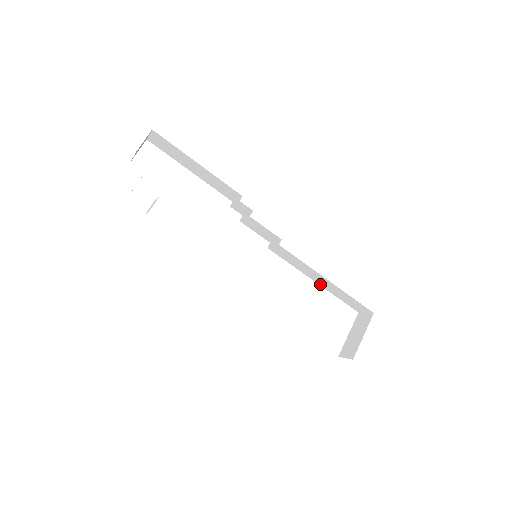
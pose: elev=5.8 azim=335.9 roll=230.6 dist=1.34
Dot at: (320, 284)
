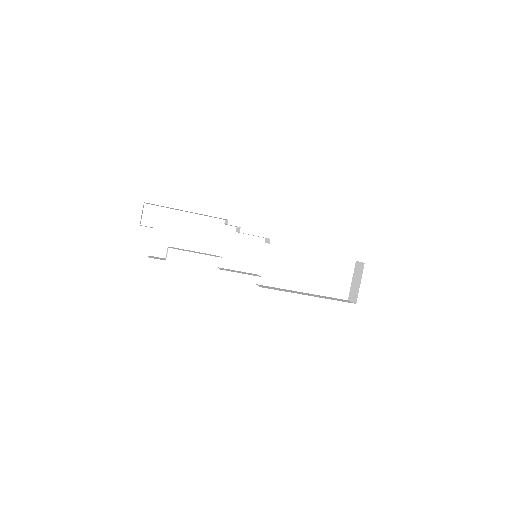
Dot at: occluded
